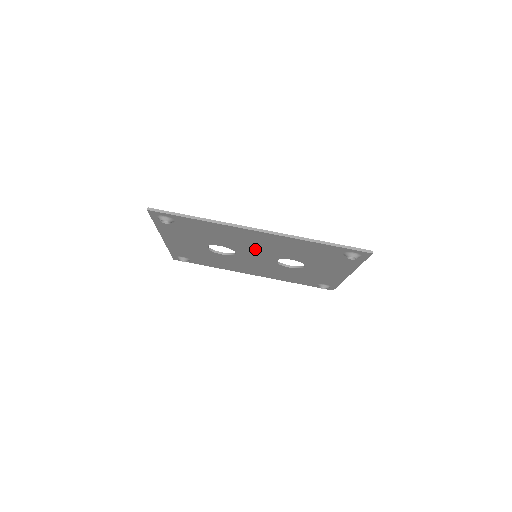
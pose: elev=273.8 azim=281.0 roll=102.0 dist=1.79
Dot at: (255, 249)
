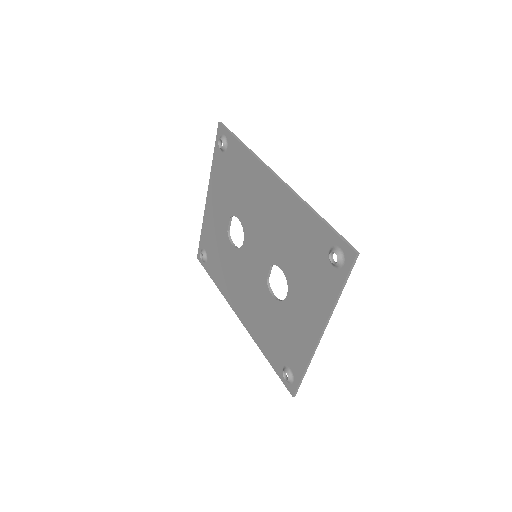
Dot at: (260, 231)
